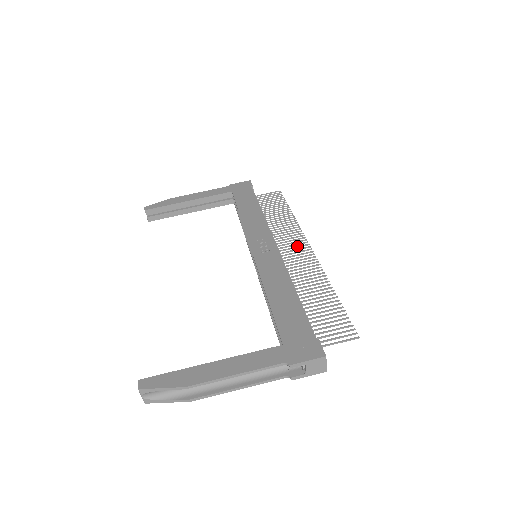
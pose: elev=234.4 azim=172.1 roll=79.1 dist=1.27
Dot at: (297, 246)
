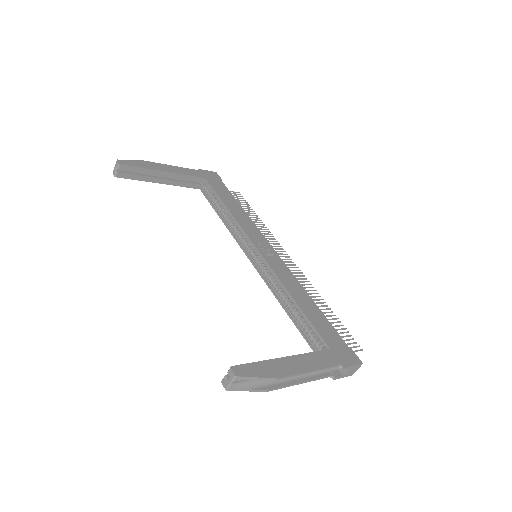
Dot at: (282, 256)
